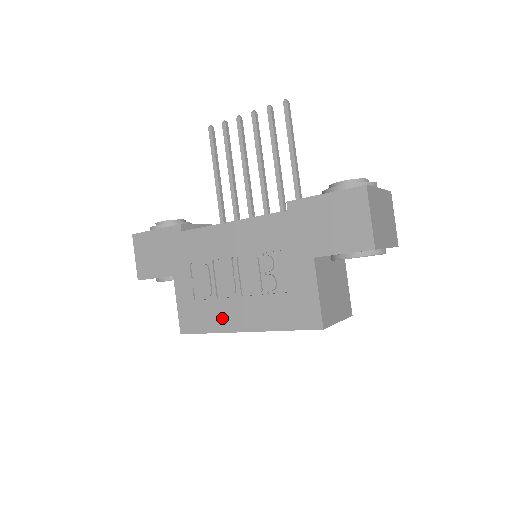
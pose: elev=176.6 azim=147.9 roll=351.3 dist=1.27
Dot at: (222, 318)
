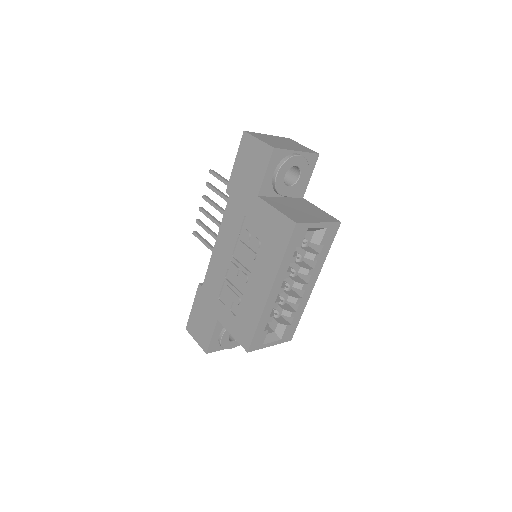
Dot at: (255, 303)
